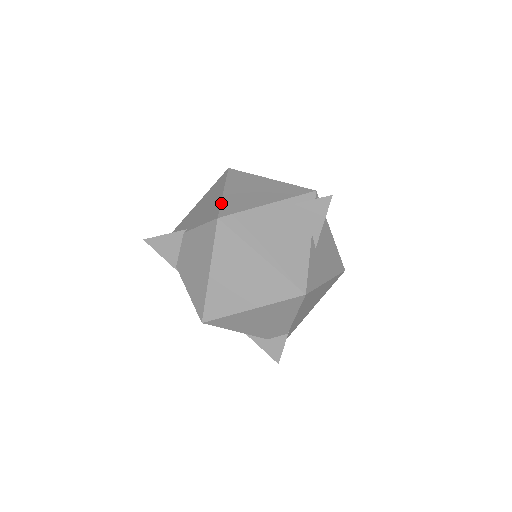
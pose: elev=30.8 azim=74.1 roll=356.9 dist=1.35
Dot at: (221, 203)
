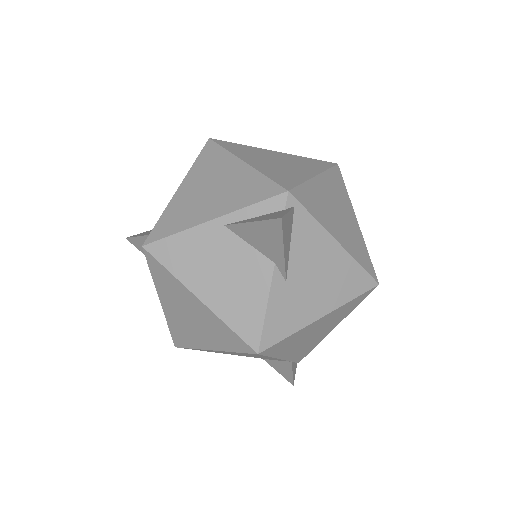
Dot at: (161, 215)
